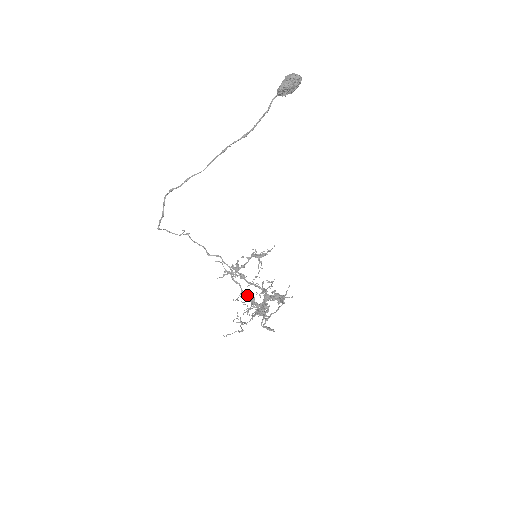
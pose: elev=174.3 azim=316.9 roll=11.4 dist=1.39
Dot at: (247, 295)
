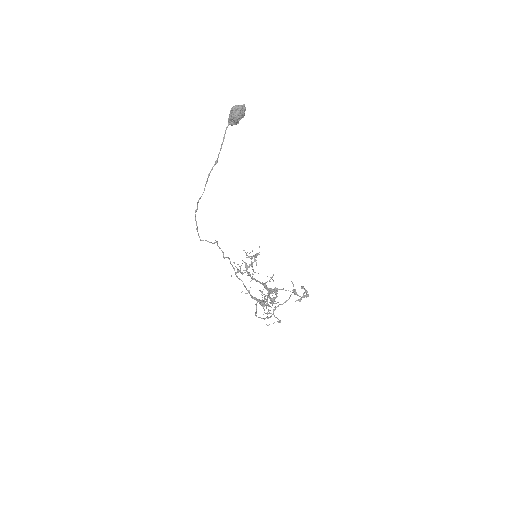
Dot at: (246, 289)
